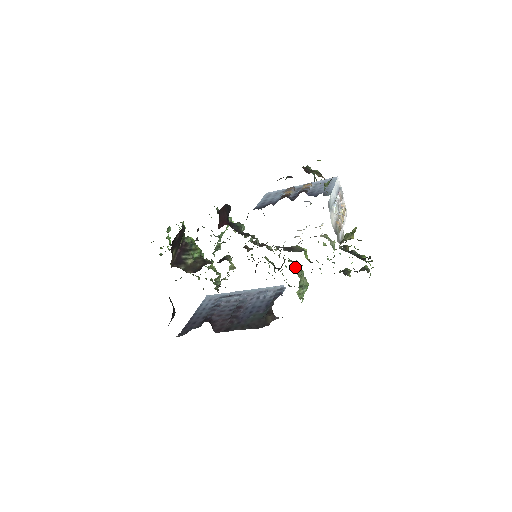
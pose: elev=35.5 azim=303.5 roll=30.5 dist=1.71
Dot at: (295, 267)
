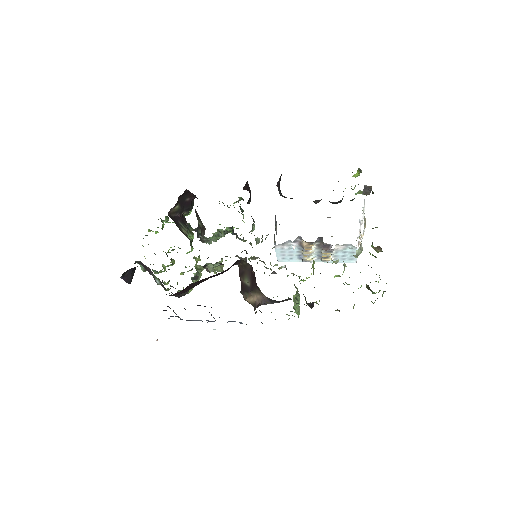
Dot at: occluded
